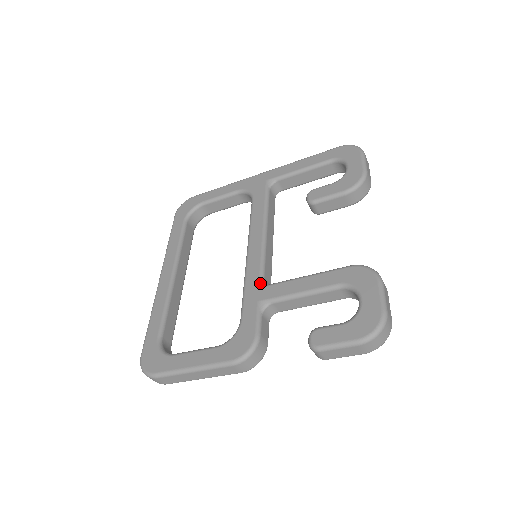
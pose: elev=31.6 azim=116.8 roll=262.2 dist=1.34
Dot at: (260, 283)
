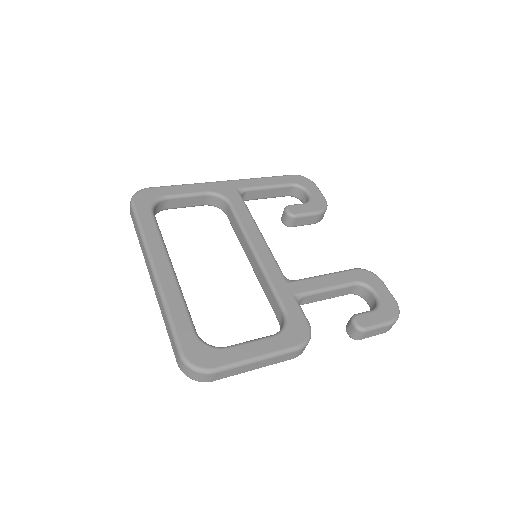
Dot at: (285, 279)
